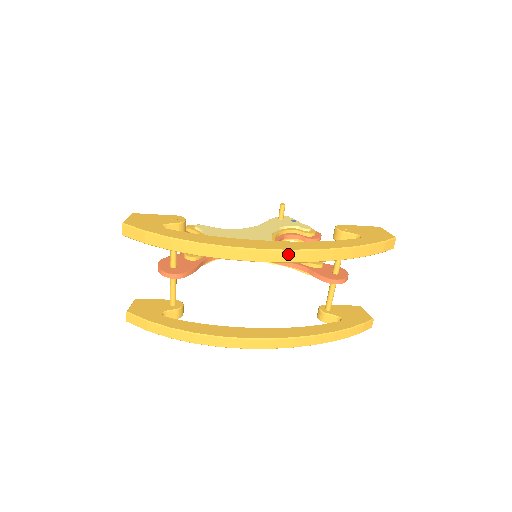
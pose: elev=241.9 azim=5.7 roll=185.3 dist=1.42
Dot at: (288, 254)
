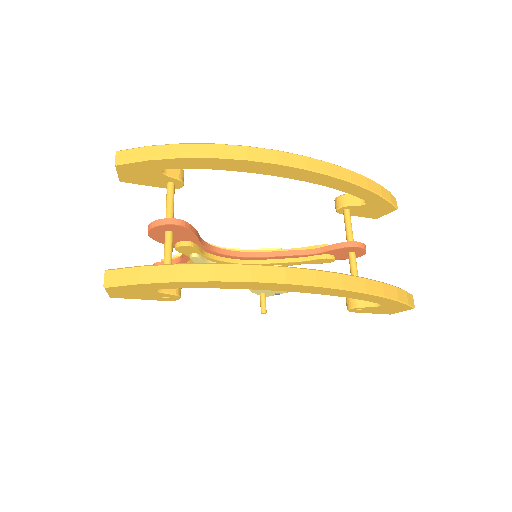
Dot at: (309, 161)
